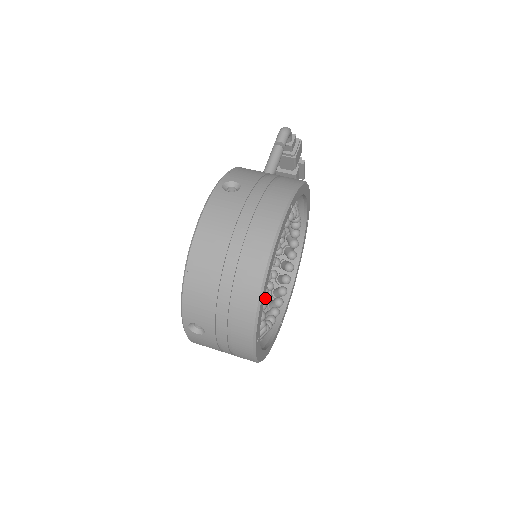
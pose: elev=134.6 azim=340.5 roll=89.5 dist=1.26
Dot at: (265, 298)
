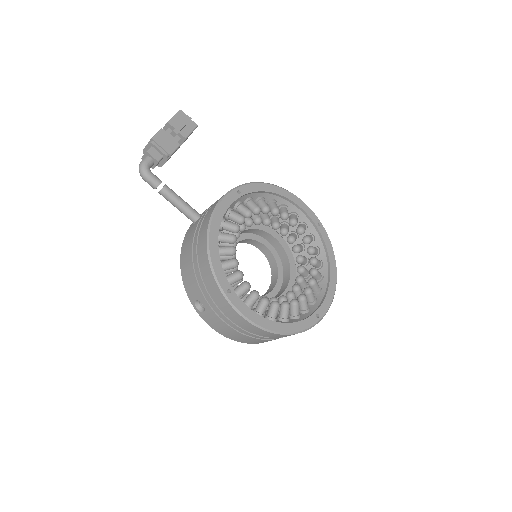
Dot at: (292, 243)
